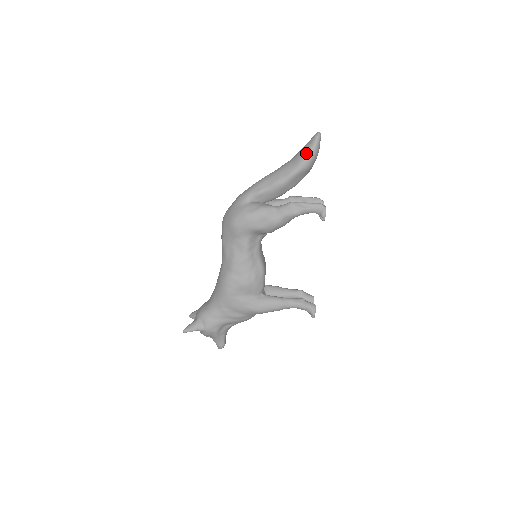
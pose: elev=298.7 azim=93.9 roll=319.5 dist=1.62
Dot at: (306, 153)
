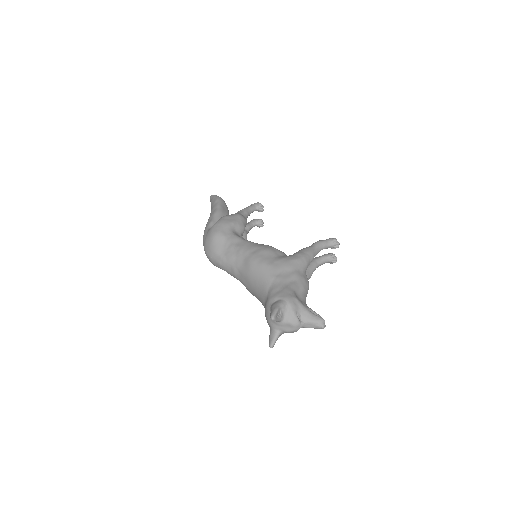
Dot at: (214, 198)
